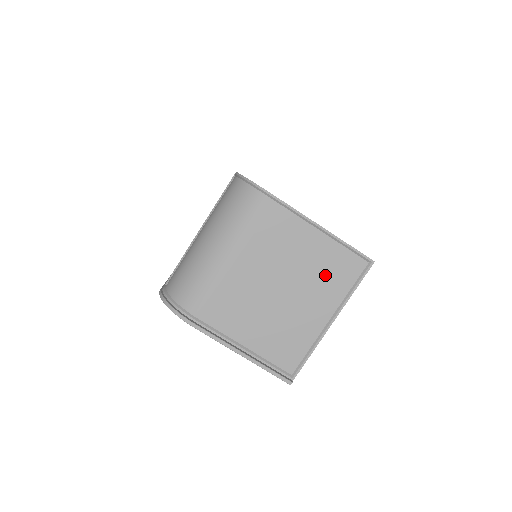
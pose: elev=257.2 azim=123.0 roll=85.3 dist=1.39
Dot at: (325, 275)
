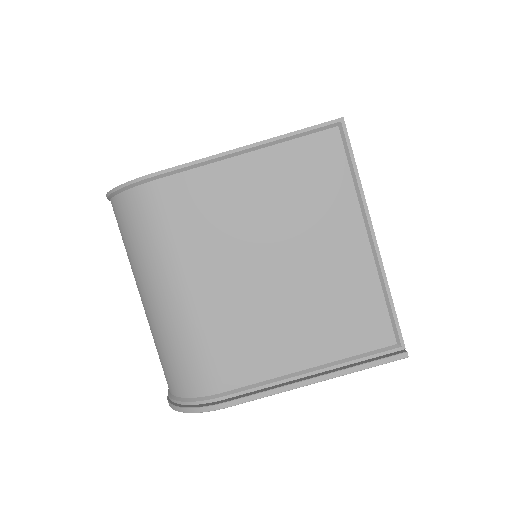
Dot at: (305, 195)
